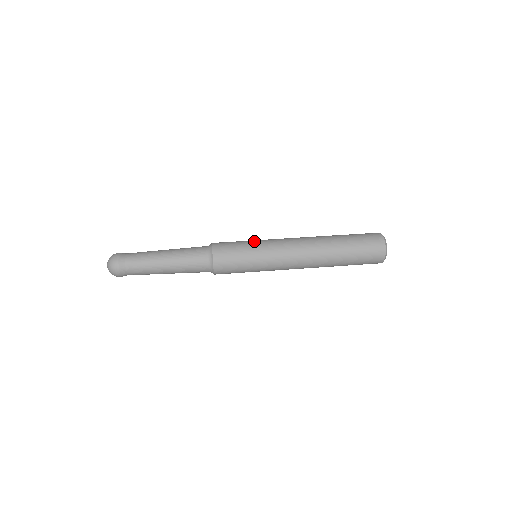
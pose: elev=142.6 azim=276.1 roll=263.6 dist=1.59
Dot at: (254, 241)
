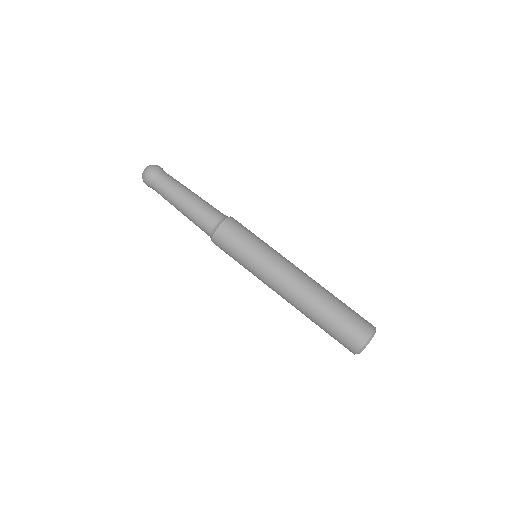
Dot at: (258, 247)
